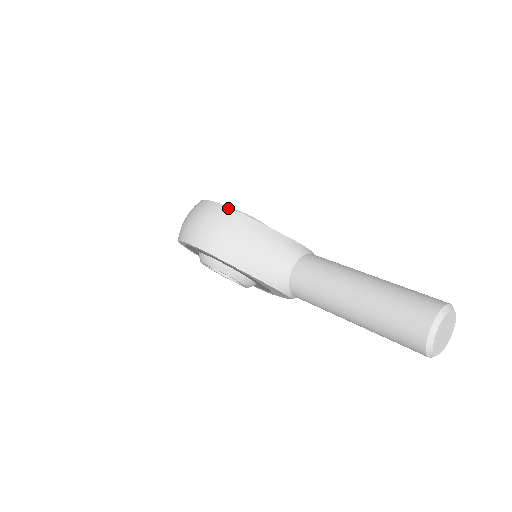
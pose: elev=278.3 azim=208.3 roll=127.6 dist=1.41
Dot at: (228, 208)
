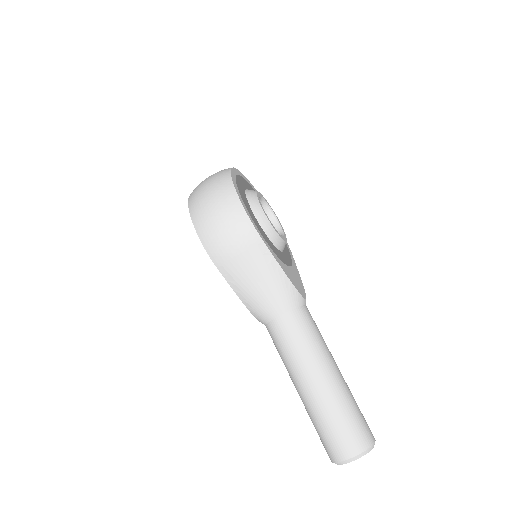
Dot at: (252, 226)
